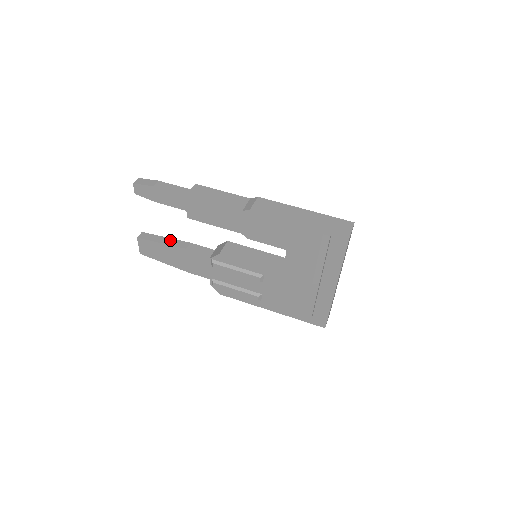
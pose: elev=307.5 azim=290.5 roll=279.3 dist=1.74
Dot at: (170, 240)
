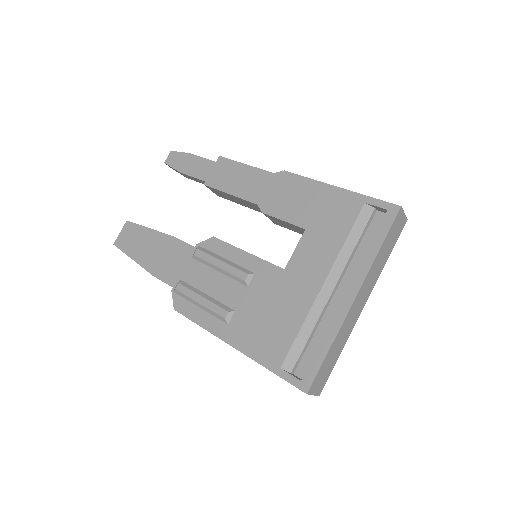
Dot at: occluded
